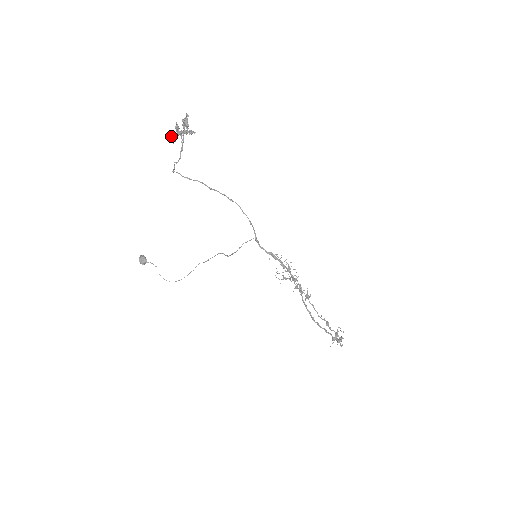
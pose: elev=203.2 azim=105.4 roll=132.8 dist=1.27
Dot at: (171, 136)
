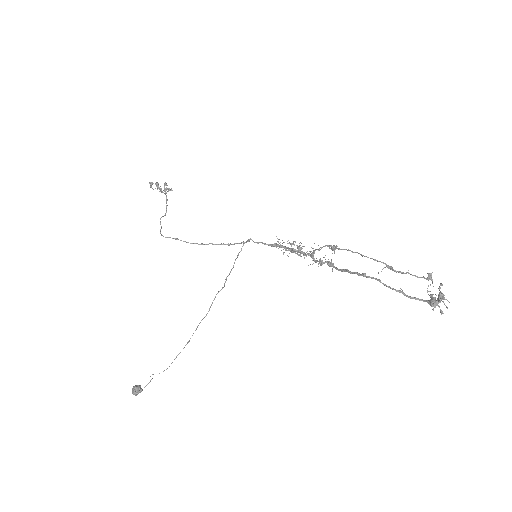
Dot at: (151, 183)
